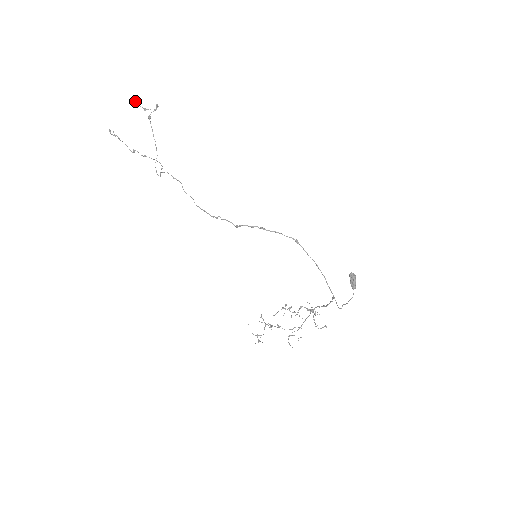
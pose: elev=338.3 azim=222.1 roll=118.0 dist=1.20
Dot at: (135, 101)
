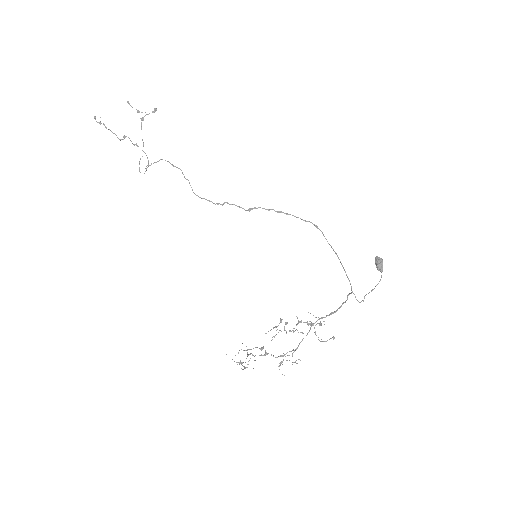
Dot at: (129, 103)
